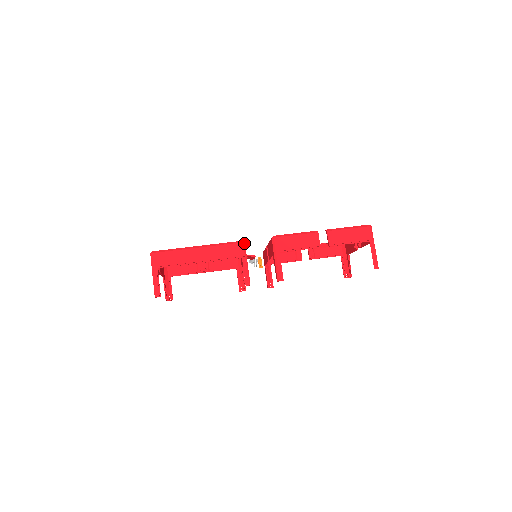
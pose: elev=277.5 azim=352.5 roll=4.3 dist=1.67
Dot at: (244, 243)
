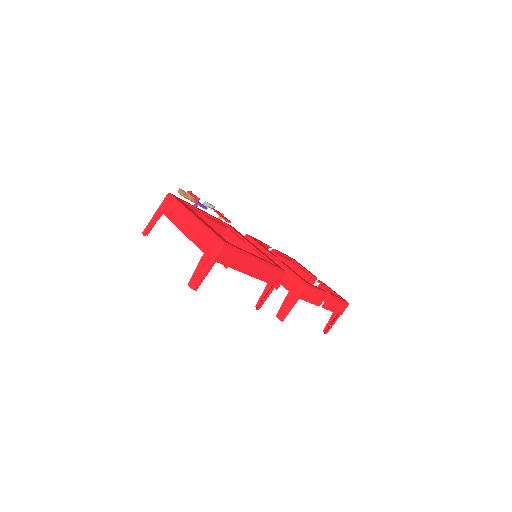
Dot at: occluded
